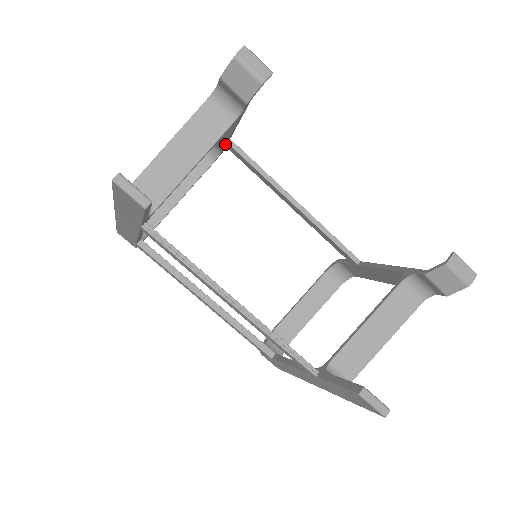
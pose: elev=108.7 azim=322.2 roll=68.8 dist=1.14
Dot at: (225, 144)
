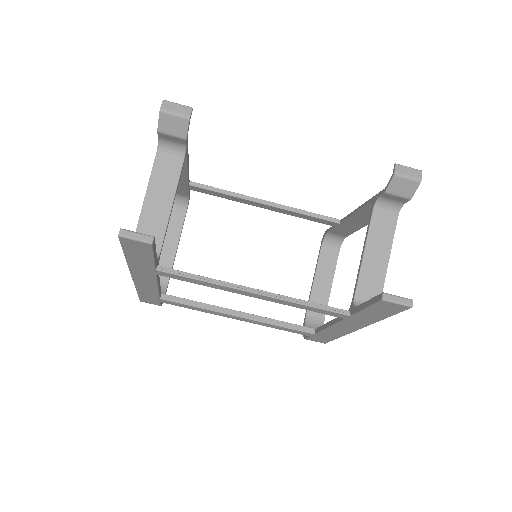
Dot at: (188, 187)
